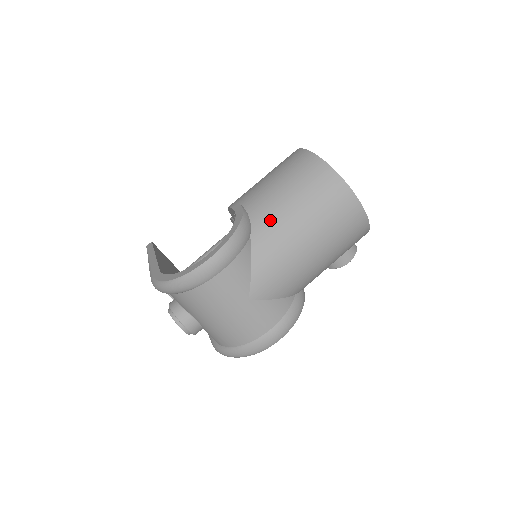
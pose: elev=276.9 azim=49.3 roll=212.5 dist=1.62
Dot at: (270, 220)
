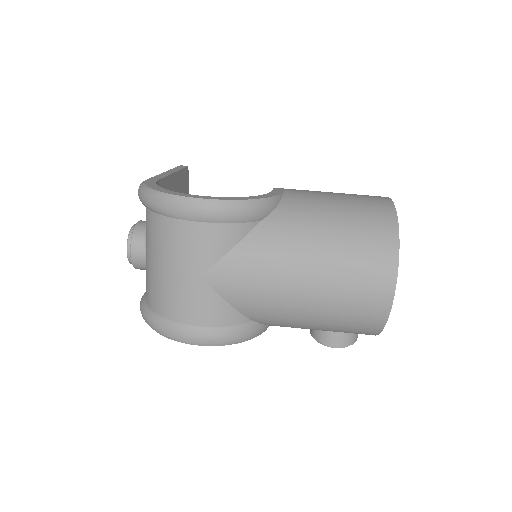
Dot at: (293, 224)
